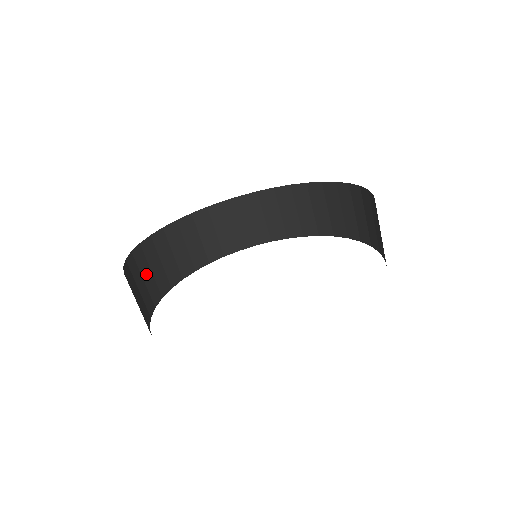
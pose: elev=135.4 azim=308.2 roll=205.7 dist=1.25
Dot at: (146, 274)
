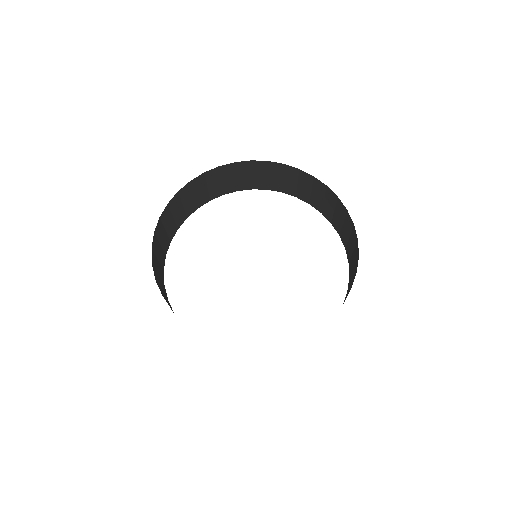
Dot at: (188, 199)
